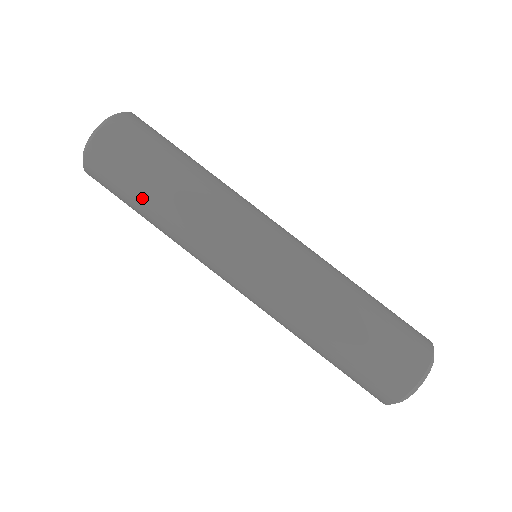
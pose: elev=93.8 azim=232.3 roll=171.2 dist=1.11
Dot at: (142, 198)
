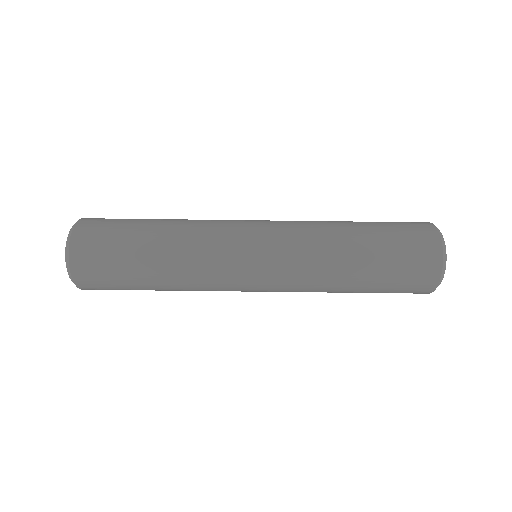
Dot at: occluded
